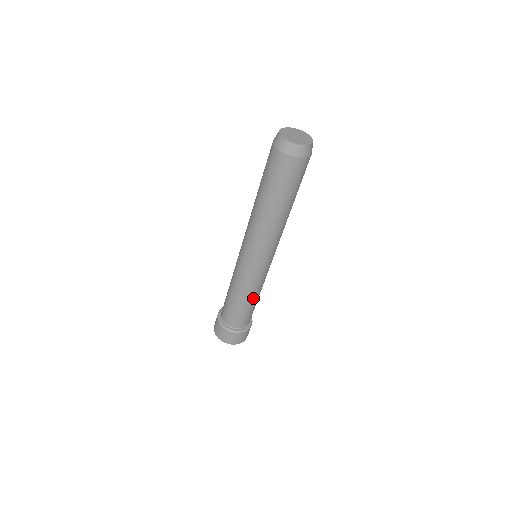
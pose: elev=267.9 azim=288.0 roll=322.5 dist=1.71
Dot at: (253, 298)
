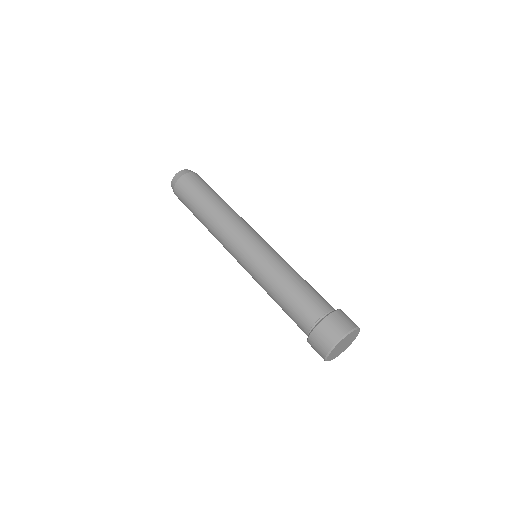
Dot at: (296, 274)
